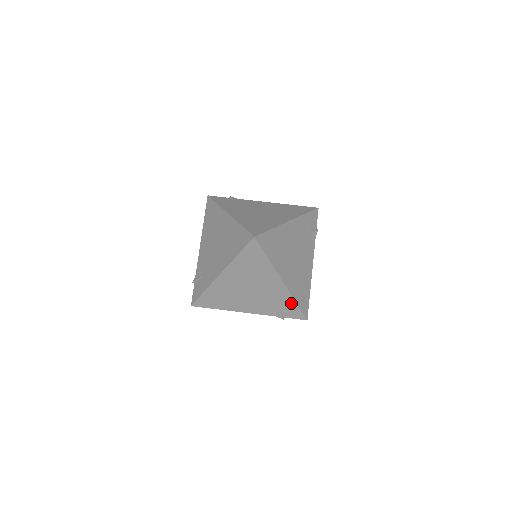
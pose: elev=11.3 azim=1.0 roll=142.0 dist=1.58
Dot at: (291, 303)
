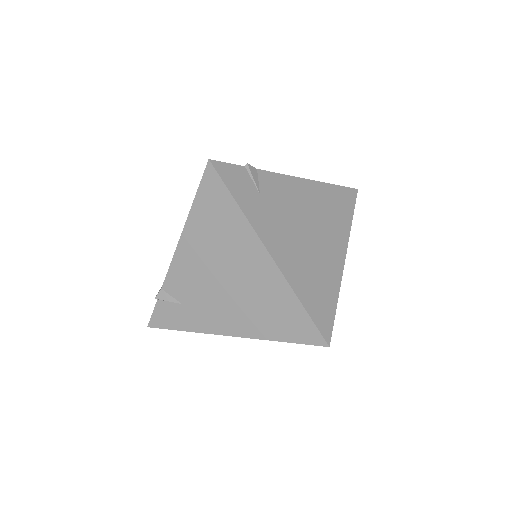
Dot at: occluded
